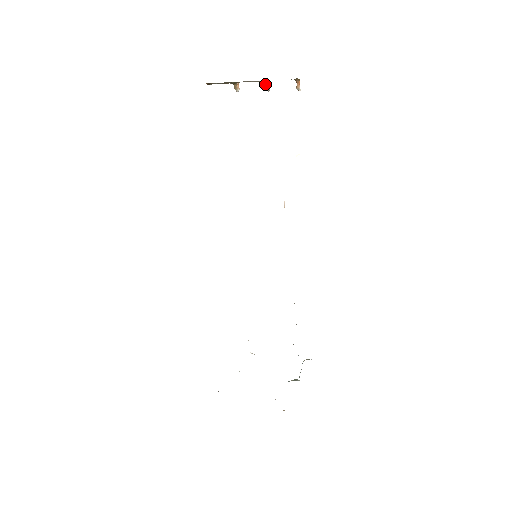
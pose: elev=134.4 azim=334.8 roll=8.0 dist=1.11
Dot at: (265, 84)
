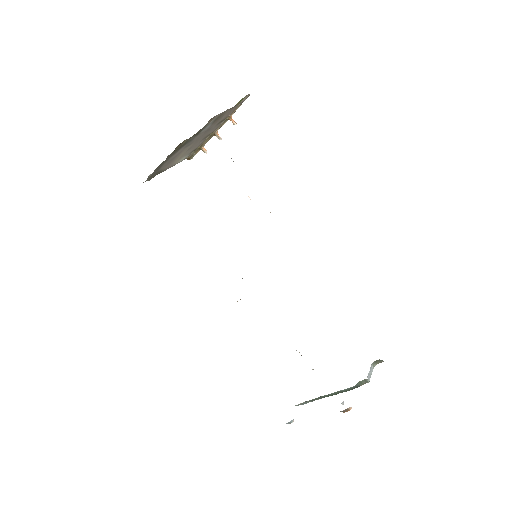
Dot at: (215, 135)
